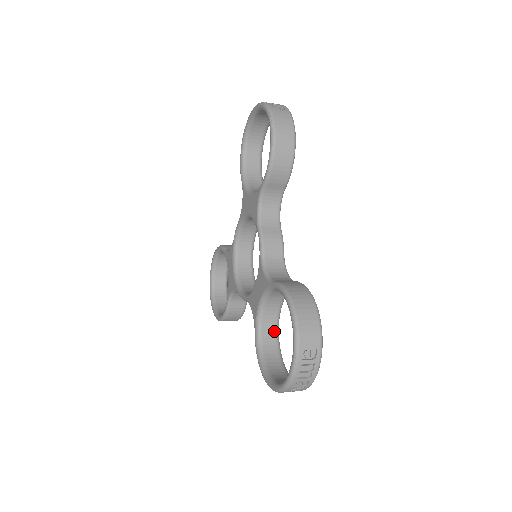
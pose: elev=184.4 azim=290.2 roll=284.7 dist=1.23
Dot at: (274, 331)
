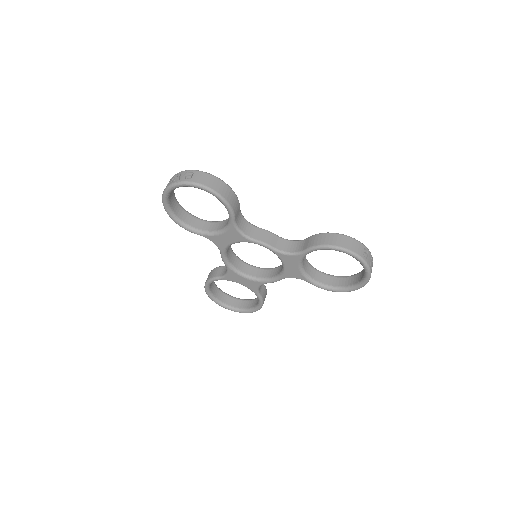
Dot at: (316, 271)
